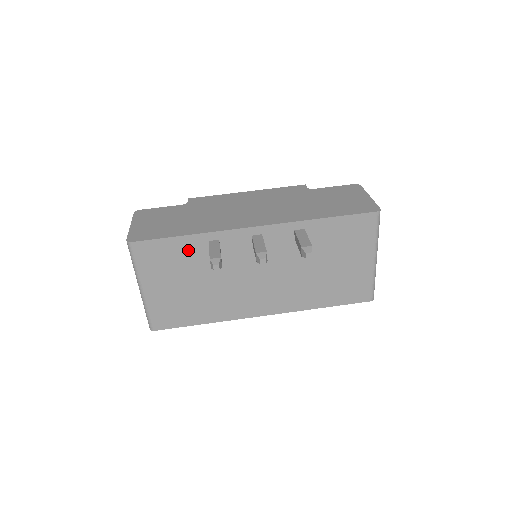
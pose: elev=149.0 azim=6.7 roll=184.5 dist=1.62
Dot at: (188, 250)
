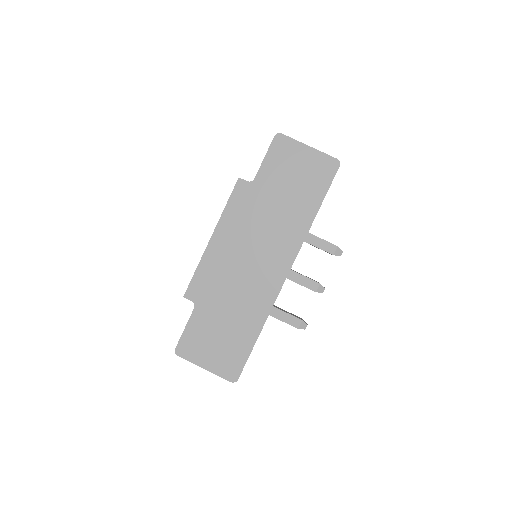
Dot at: occluded
